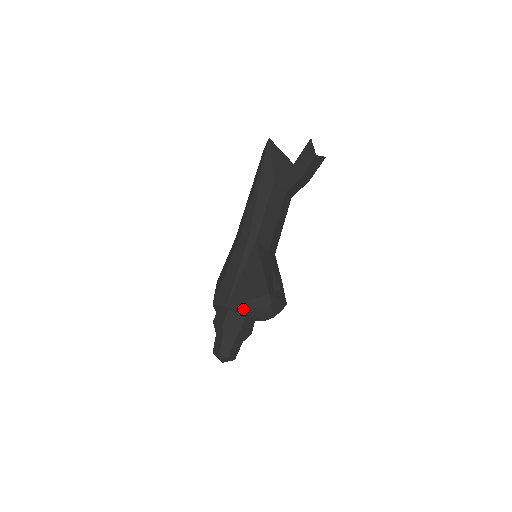
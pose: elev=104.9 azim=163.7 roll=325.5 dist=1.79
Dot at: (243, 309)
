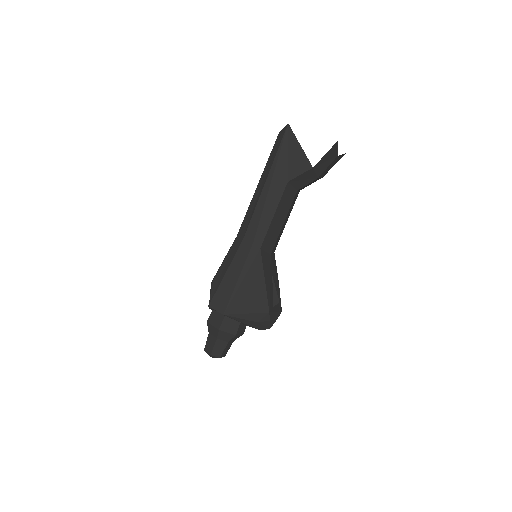
Dot at: (240, 319)
